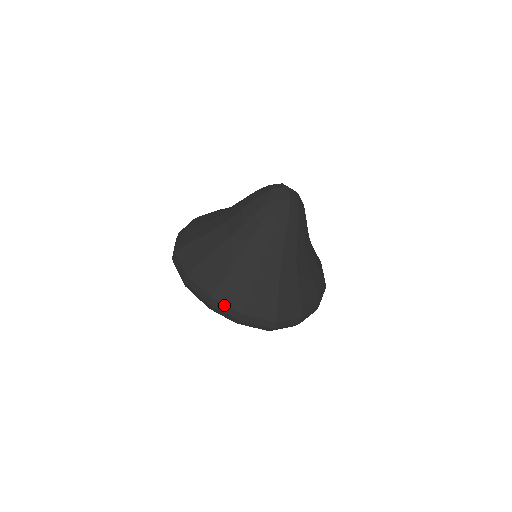
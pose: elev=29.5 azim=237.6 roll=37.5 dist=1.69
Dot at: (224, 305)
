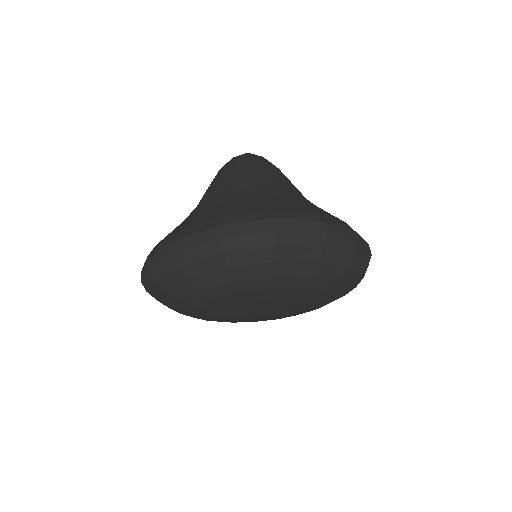
Dot at: (193, 235)
